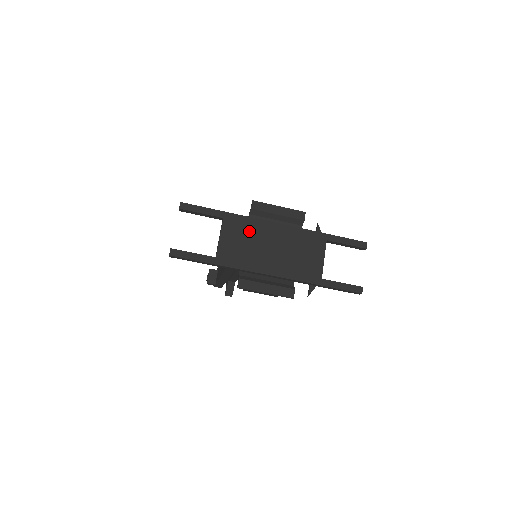
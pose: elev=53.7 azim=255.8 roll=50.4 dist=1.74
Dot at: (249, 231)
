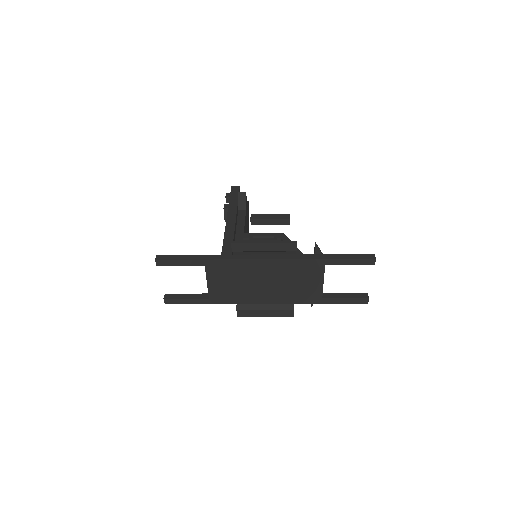
Dot at: (235, 272)
